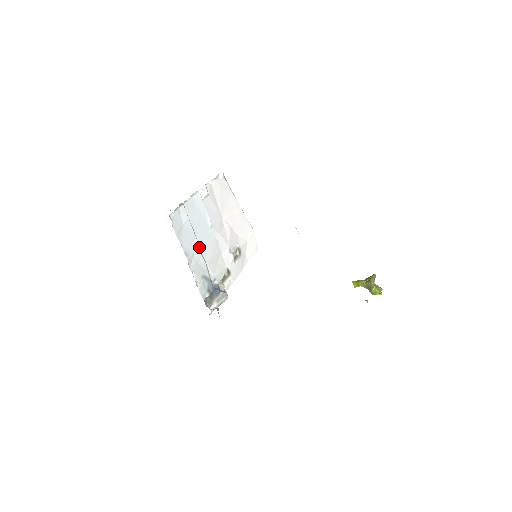
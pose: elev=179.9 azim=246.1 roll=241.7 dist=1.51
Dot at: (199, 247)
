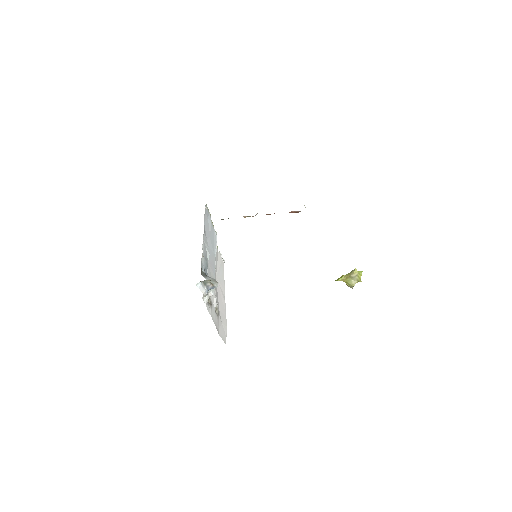
Dot at: occluded
